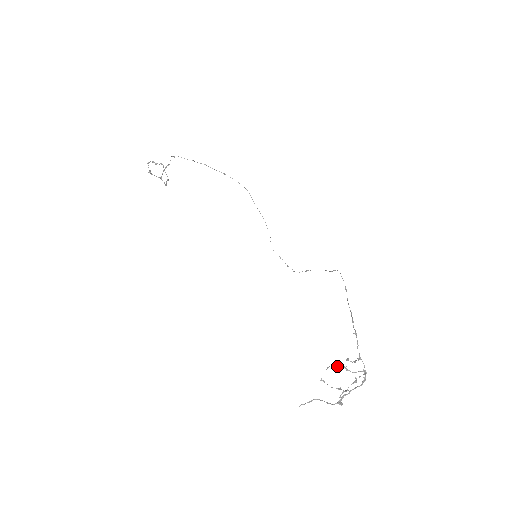
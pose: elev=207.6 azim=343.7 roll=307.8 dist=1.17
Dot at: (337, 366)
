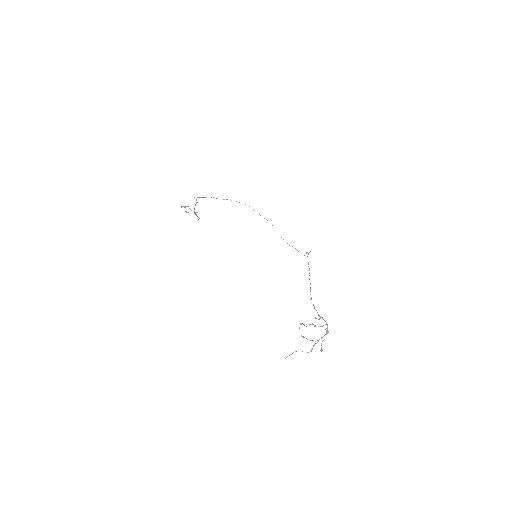
Dot at: (304, 325)
